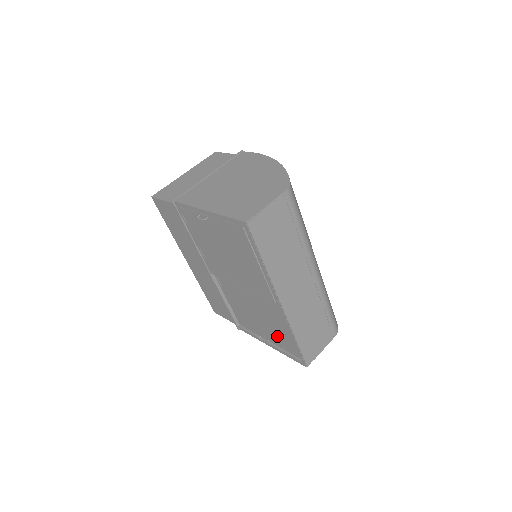
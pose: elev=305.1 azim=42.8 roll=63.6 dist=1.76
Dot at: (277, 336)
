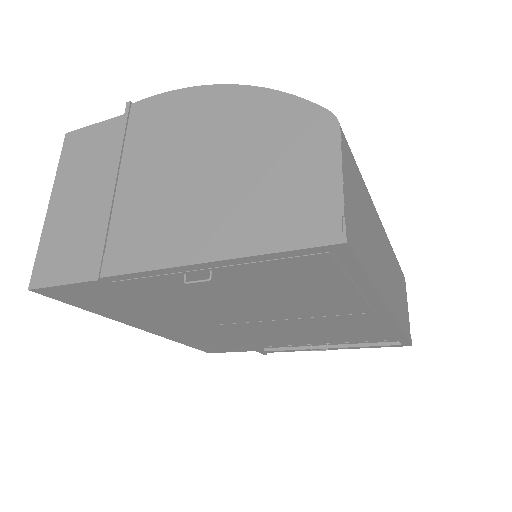
Dot at: (351, 337)
